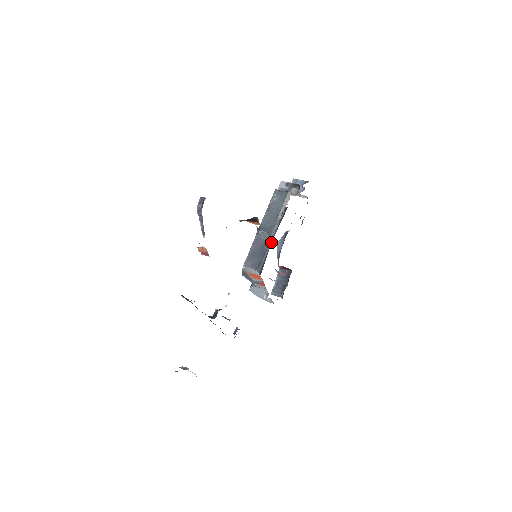
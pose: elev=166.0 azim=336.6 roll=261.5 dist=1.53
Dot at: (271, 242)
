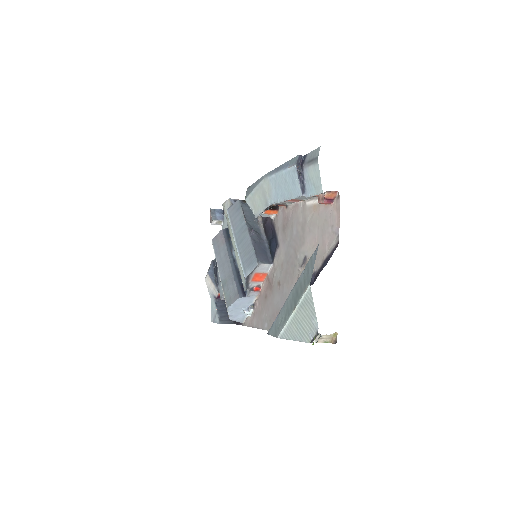
Dot at: (232, 257)
